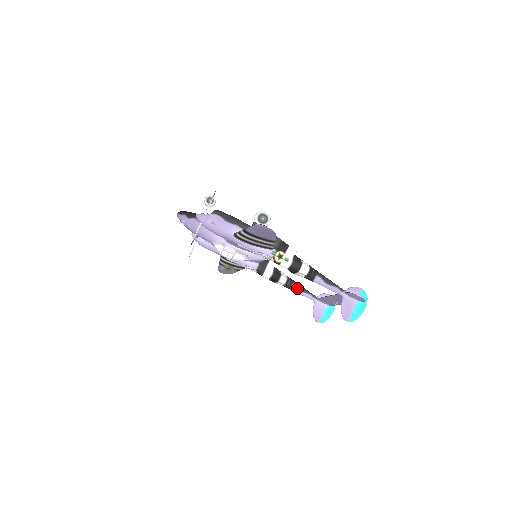
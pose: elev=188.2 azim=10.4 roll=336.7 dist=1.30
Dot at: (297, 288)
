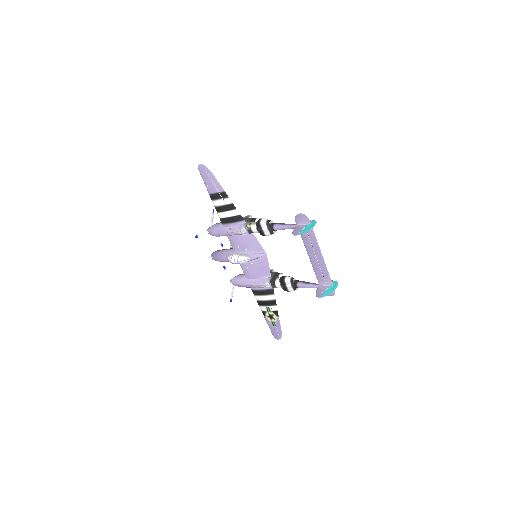
Dot at: (302, 283)
